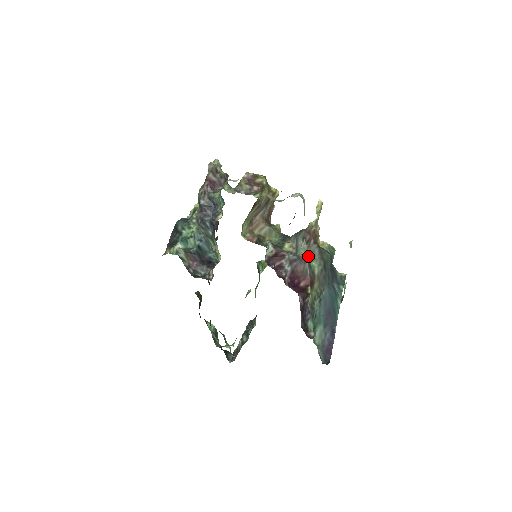
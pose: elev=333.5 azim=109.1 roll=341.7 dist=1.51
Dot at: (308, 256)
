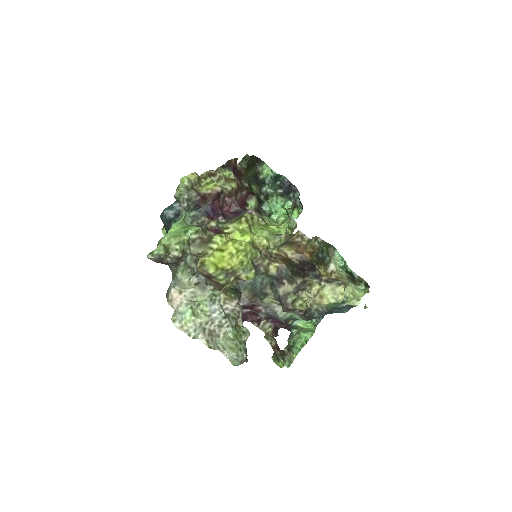
Dot at: occluded
